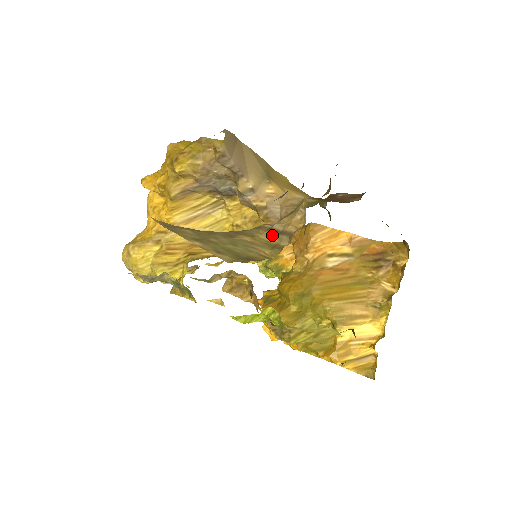
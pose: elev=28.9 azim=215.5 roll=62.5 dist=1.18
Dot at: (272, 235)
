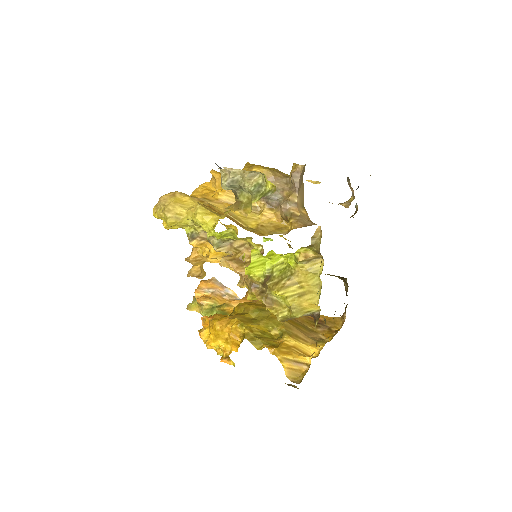
Dot at: occluded
